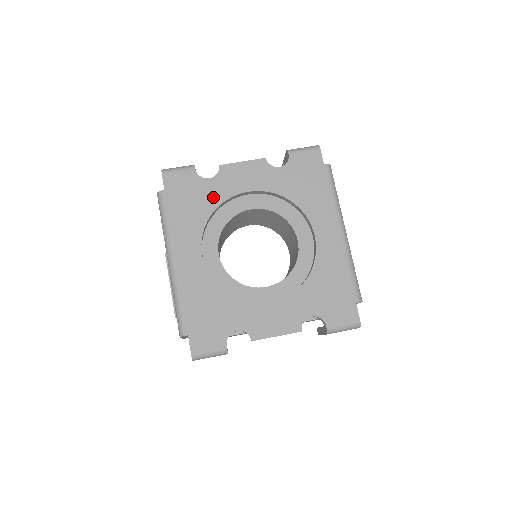
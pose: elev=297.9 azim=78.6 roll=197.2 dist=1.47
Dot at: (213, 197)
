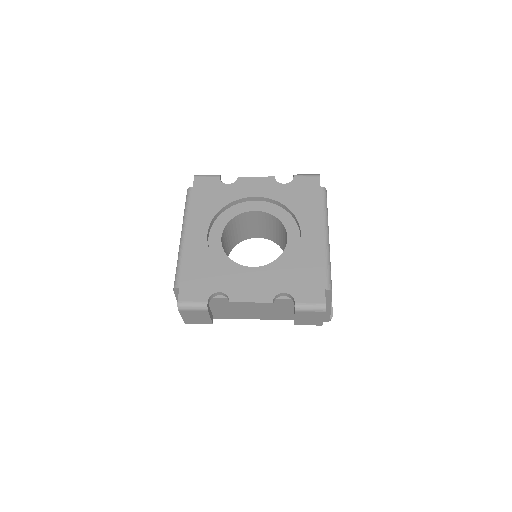
Dot at: (227, 196)
